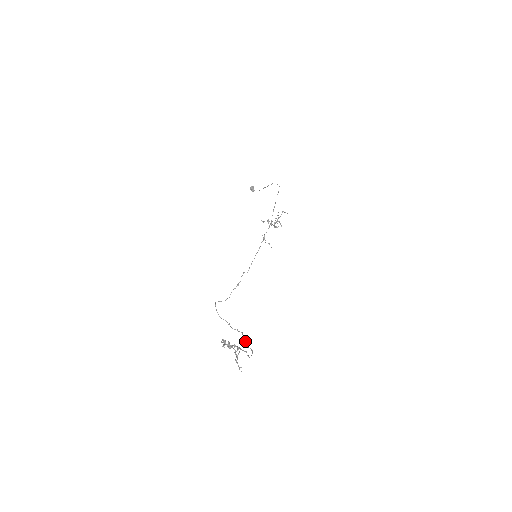
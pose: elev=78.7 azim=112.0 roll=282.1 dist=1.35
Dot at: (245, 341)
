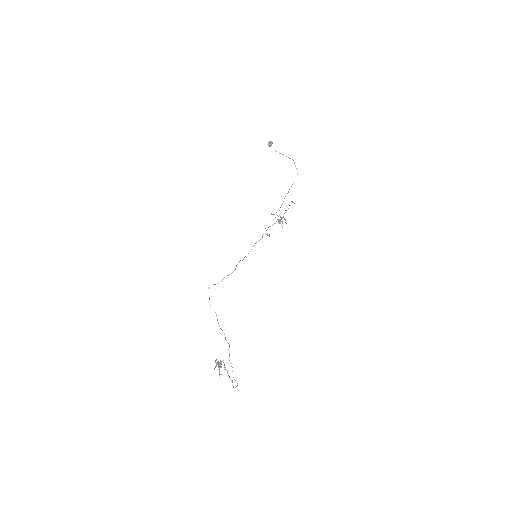
Dot at: occluded
